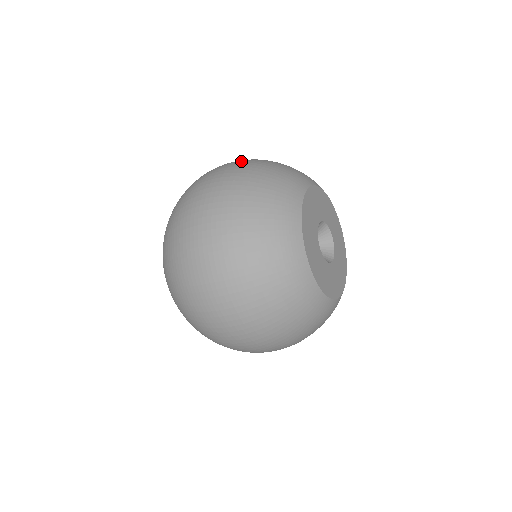
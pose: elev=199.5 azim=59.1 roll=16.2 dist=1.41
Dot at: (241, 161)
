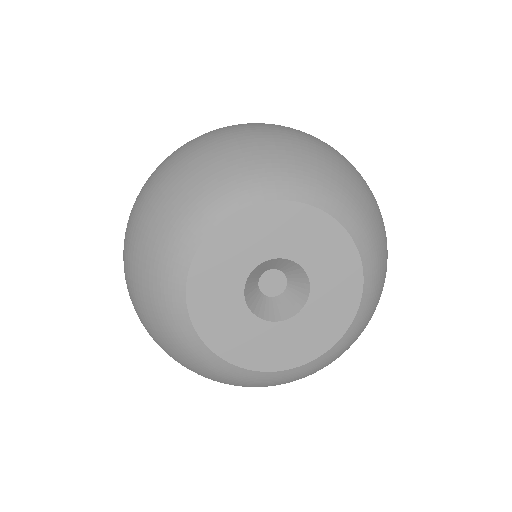
Dot at: (124, 266)
